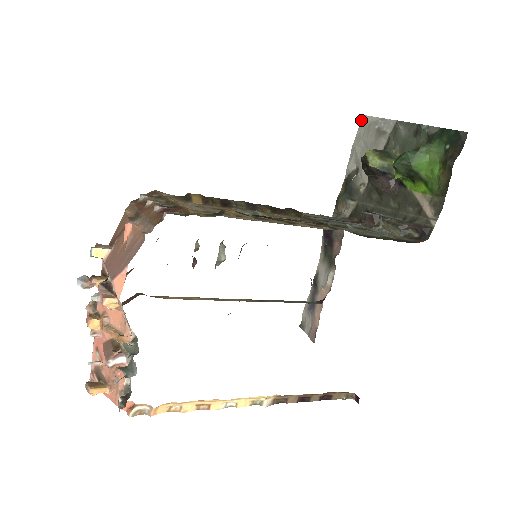
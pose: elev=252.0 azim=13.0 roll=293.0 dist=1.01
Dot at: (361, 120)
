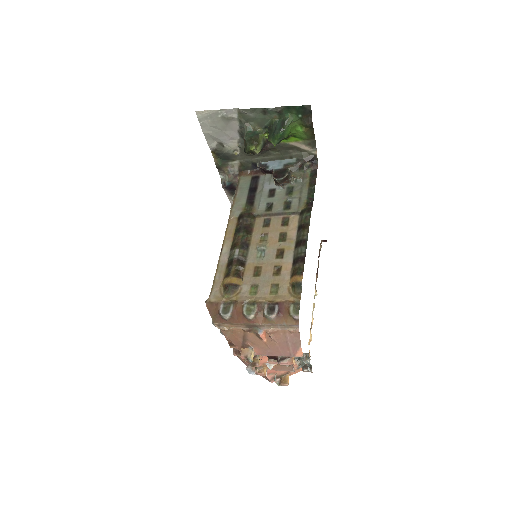
Dot at: (197, 115)
